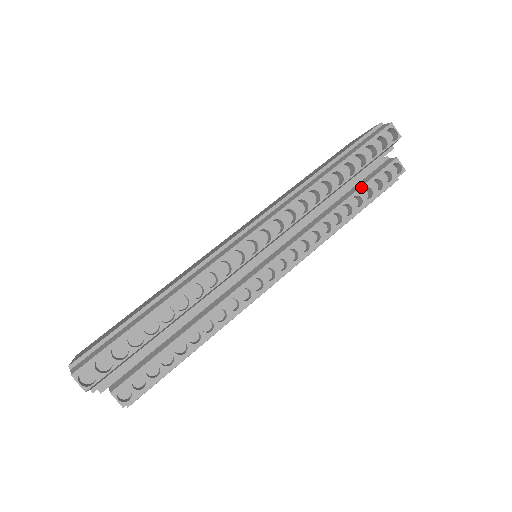
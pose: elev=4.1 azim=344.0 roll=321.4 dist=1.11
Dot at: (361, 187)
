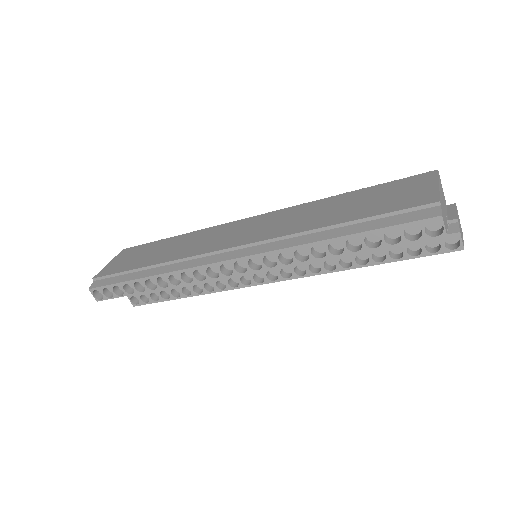
Dot at: occluded
